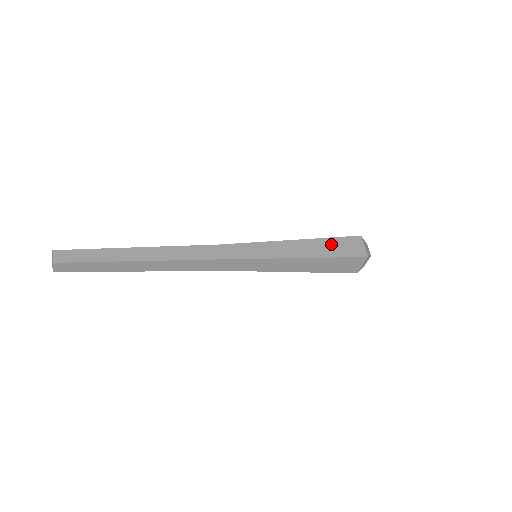
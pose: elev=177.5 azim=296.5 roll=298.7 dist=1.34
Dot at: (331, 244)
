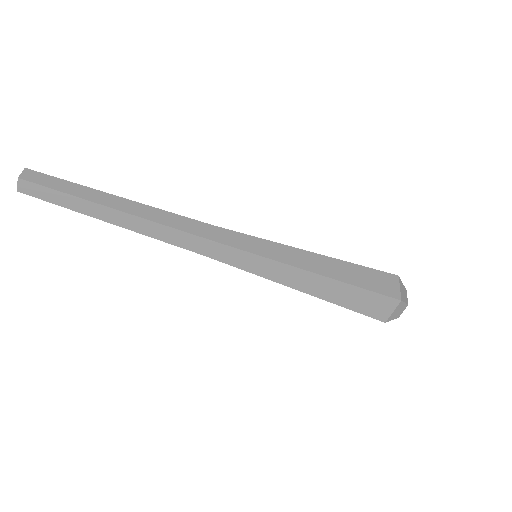
Dot at: occluded
